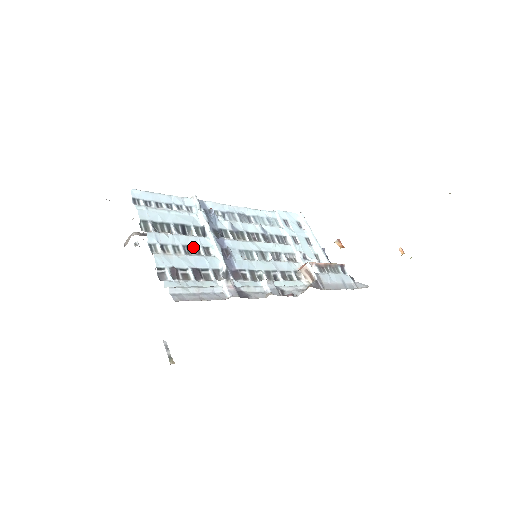
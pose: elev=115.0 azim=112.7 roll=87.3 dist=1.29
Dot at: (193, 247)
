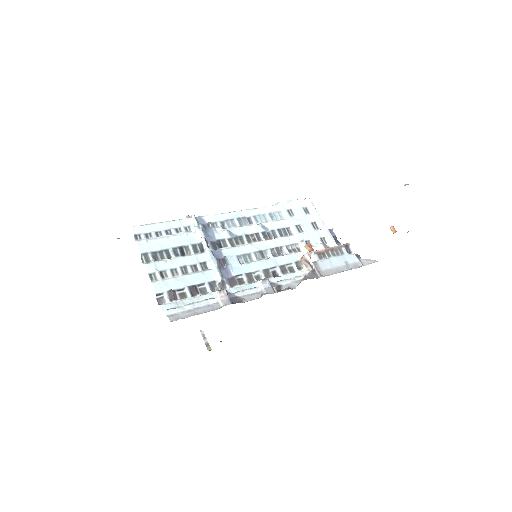
Dot at: (190, 266)
